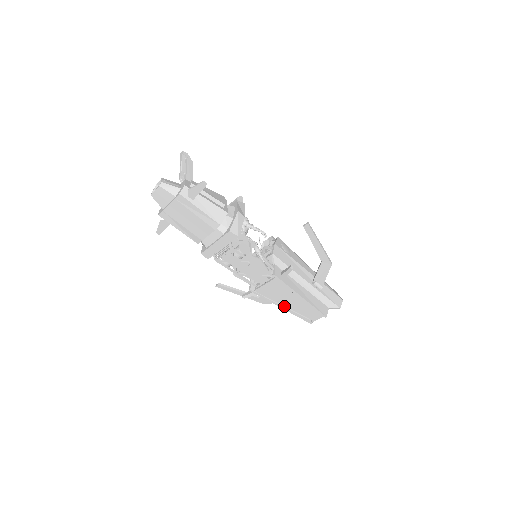
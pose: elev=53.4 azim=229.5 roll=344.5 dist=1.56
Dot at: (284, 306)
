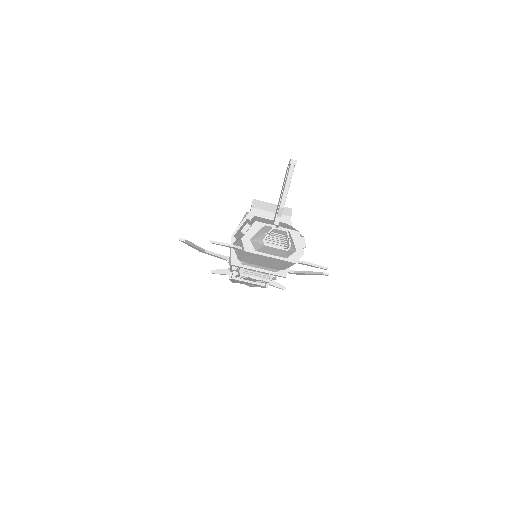
Dot at: occluded
